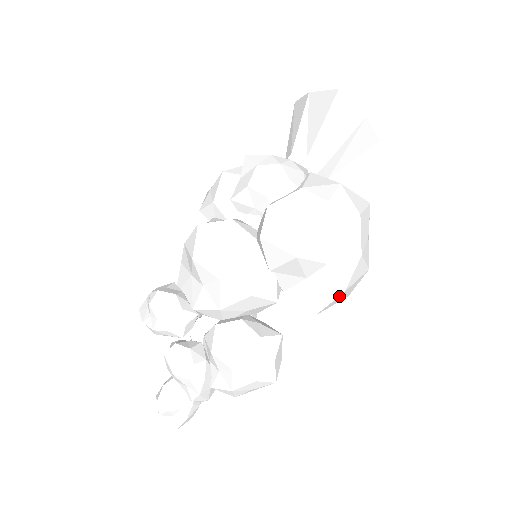
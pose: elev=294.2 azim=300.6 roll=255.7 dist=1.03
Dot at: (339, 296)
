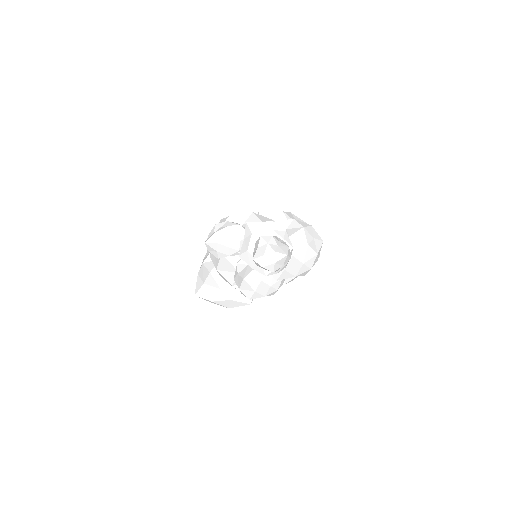
Dot at: occluded
